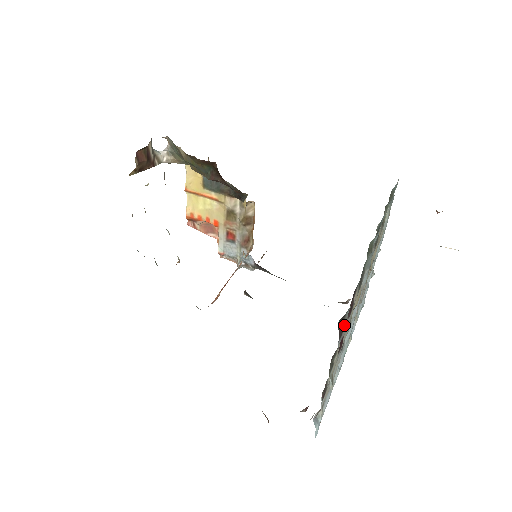
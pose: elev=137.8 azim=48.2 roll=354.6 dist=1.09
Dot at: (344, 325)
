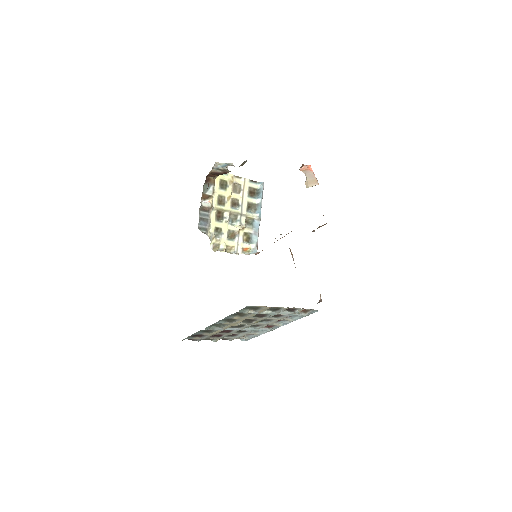
Dot at: (193, 339)
